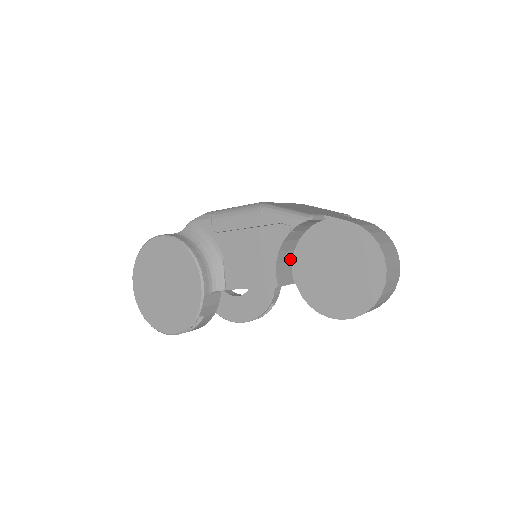
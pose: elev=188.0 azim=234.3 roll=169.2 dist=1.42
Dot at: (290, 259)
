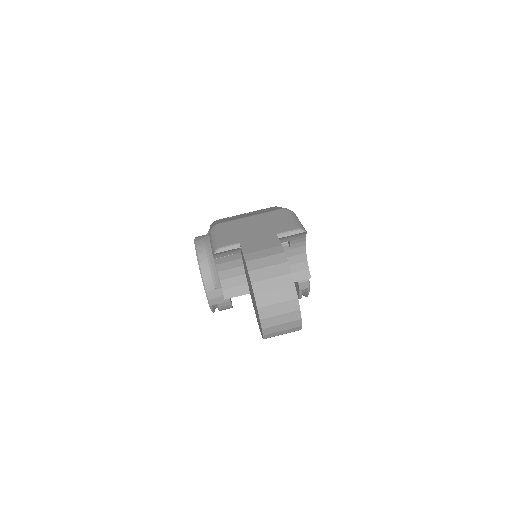
Dot at: (242, 273)
